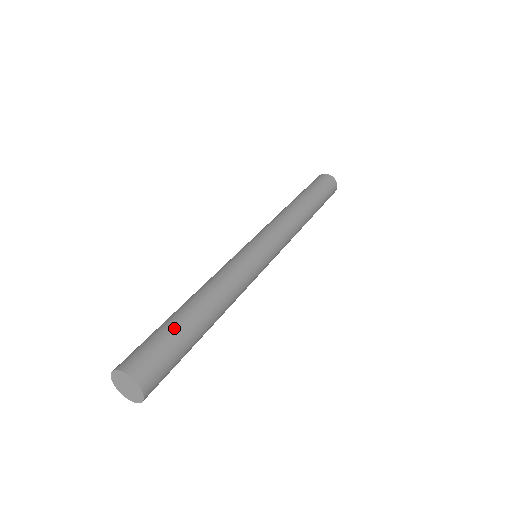
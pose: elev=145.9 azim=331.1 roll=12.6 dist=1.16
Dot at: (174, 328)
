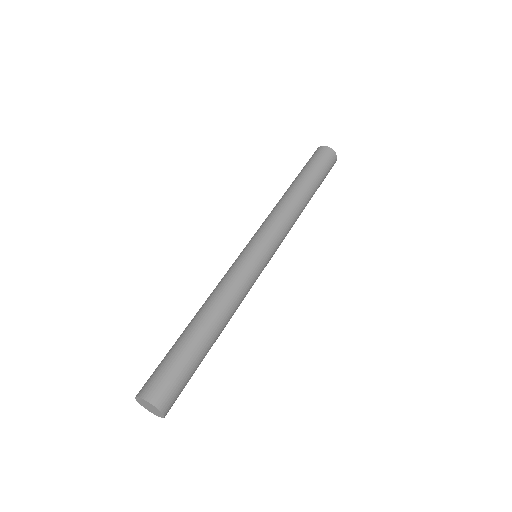
Dot at: (194, 359)
